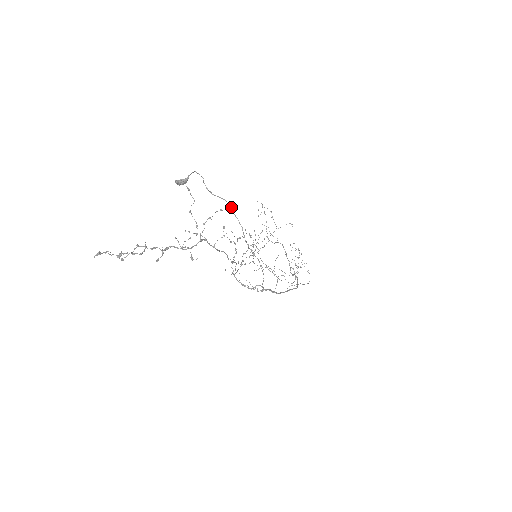
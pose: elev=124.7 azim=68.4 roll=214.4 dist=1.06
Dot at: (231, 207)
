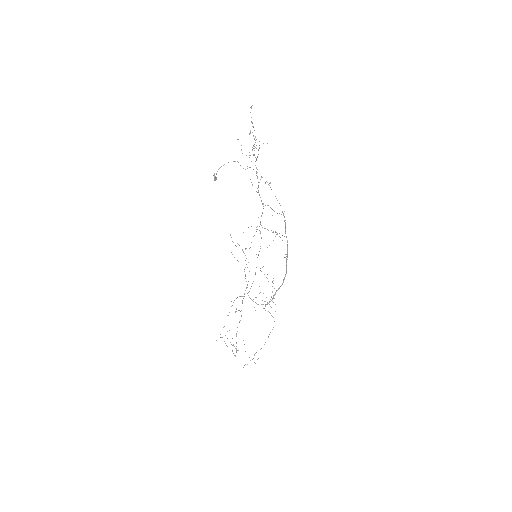
Dot at: (247, 168)
